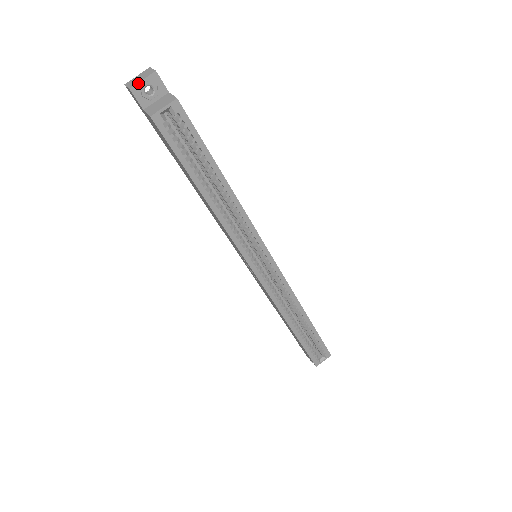
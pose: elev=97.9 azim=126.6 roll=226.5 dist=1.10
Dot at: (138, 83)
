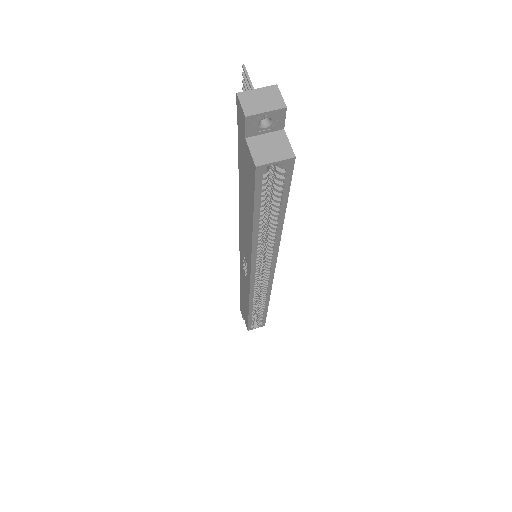
Dot at: (259, 113)
